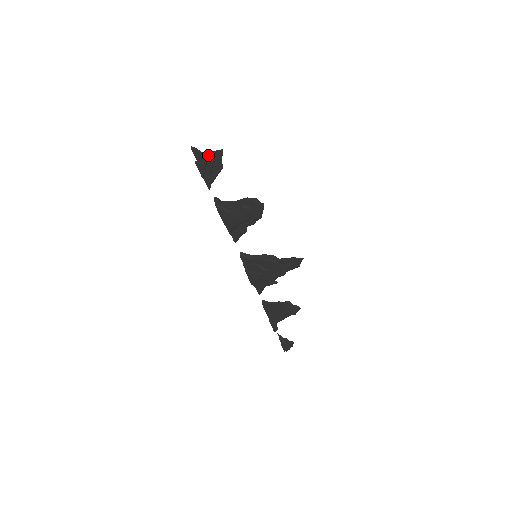
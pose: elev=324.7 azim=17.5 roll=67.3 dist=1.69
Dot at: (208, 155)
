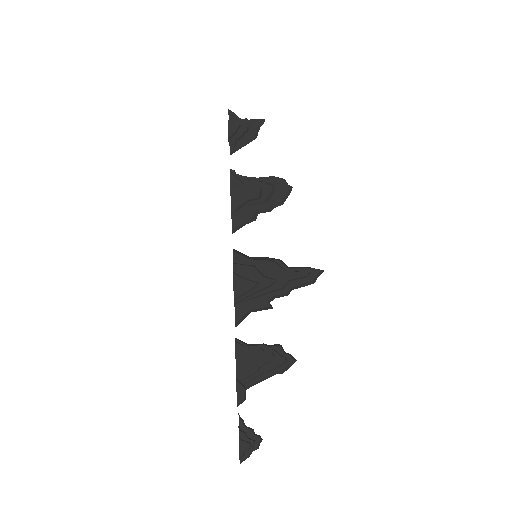
Dot at: (245, 120)
